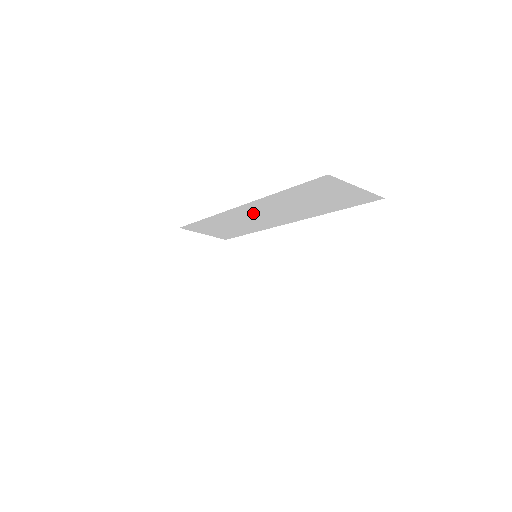
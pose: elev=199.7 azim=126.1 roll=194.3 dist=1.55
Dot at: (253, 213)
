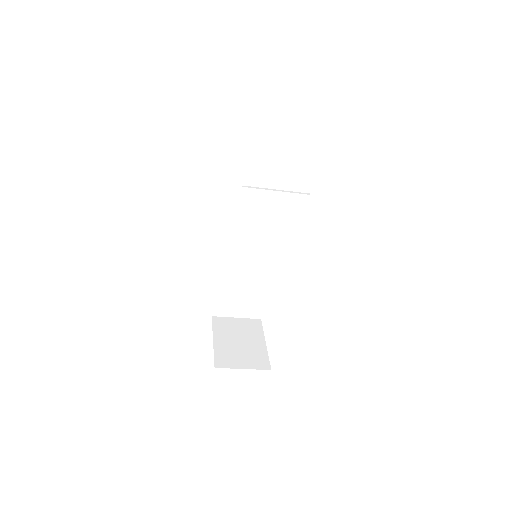
Dot at: (243, 235)
